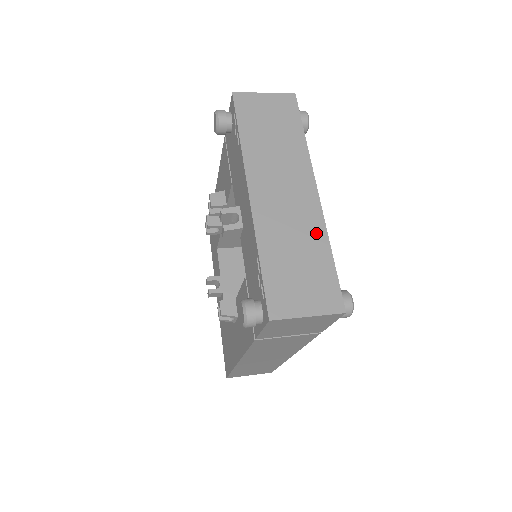
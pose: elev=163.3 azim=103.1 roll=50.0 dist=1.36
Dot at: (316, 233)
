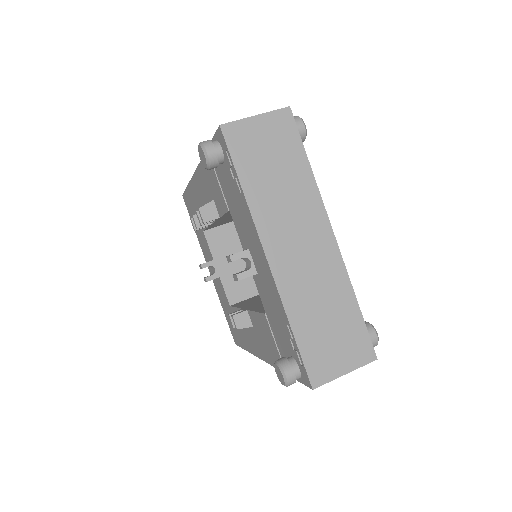
Dot at: (340, 284)
